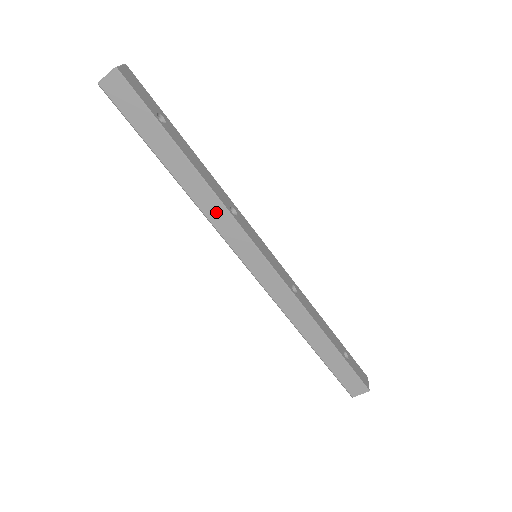
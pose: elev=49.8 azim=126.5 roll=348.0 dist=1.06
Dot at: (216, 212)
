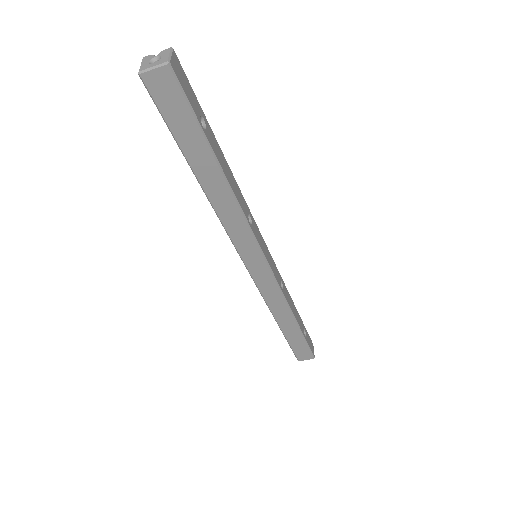
Dot at: (234, 221)
